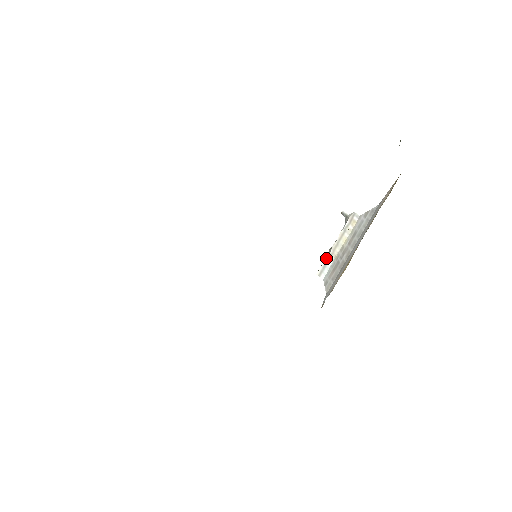
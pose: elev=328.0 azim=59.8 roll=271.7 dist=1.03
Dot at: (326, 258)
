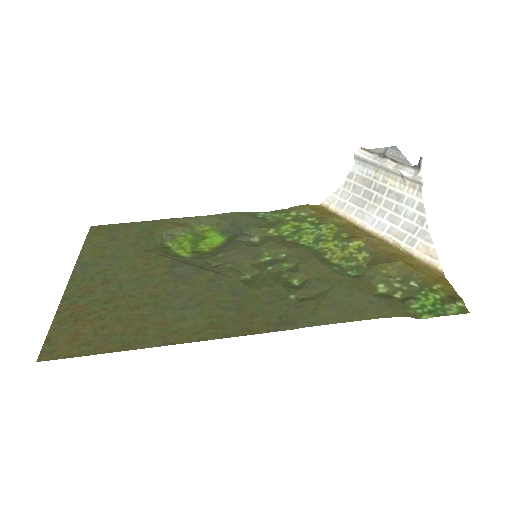
Dot at: (371, 160)
